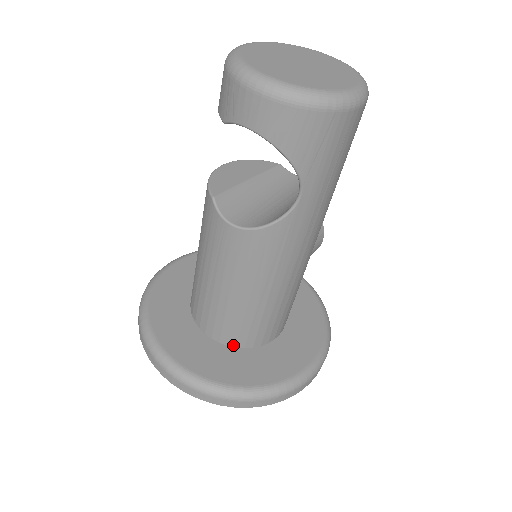
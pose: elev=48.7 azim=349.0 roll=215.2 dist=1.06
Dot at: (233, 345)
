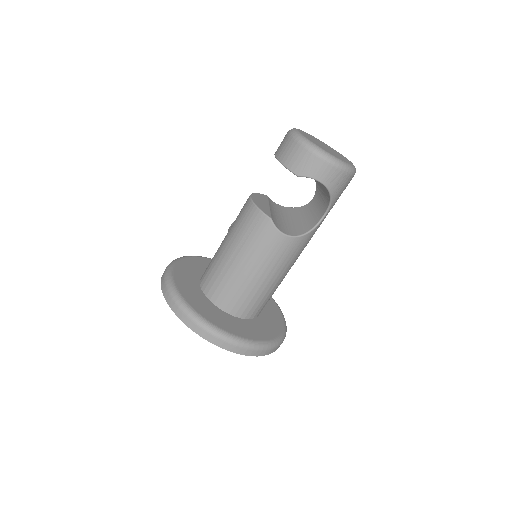
Dot at: (248, 318)
